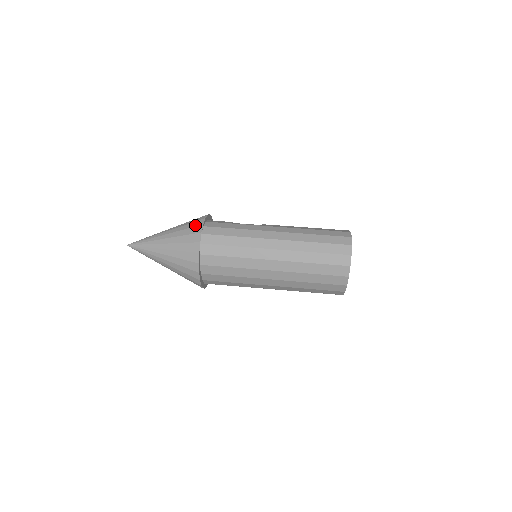
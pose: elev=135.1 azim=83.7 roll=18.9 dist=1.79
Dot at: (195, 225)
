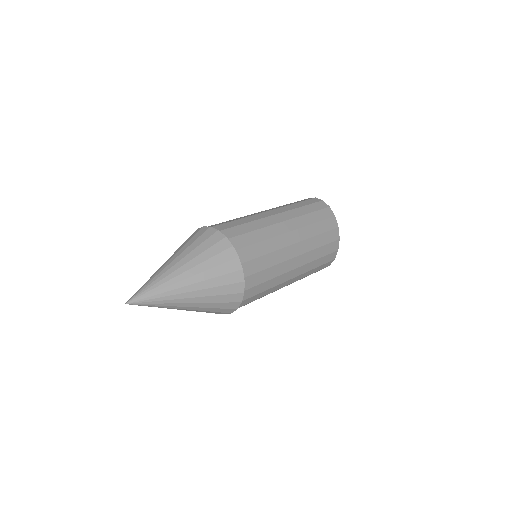
Dot at: (195, 233)
